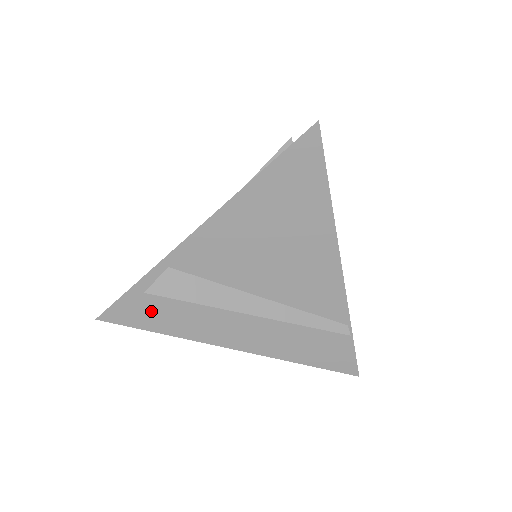
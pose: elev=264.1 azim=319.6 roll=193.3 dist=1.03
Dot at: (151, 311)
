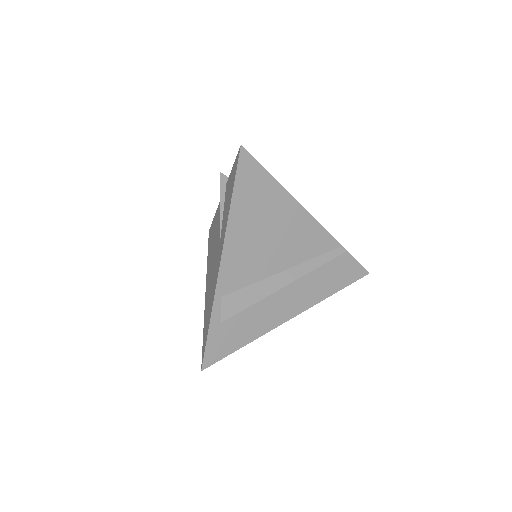
Dot at: (230, 335)
